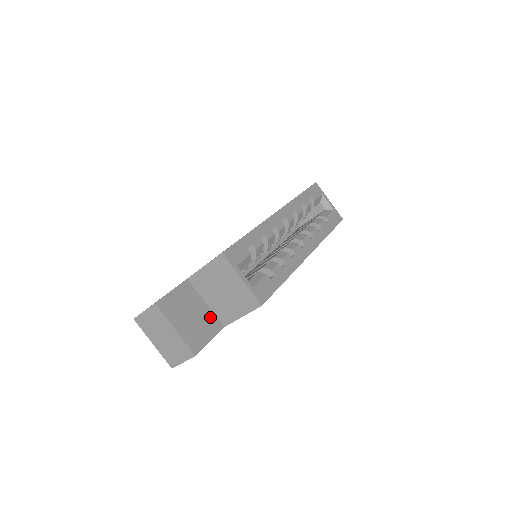
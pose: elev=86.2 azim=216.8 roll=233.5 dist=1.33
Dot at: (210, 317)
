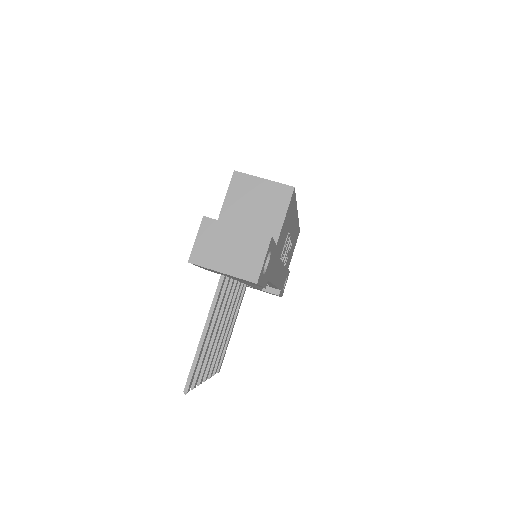
Dot at: occluded
